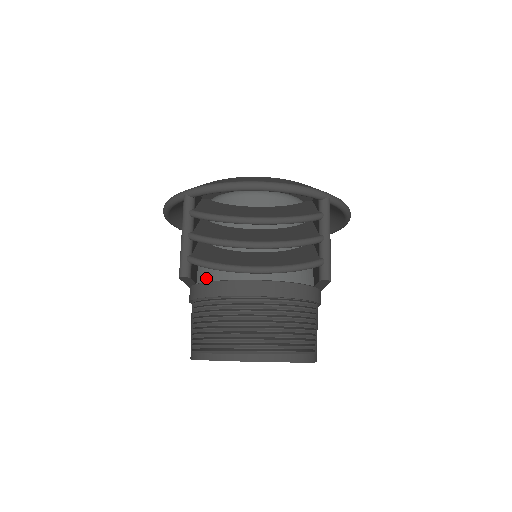
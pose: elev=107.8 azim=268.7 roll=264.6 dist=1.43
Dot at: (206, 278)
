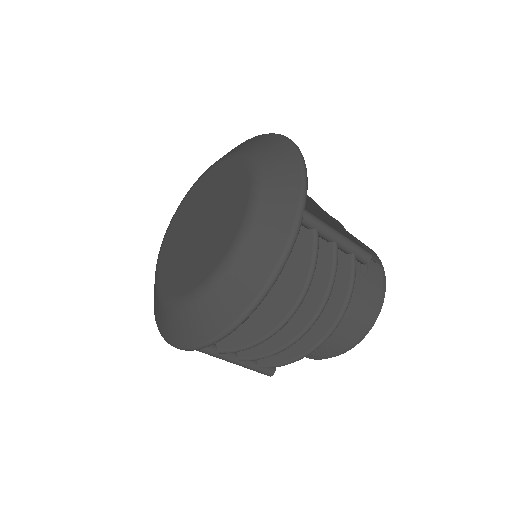
Dot at: occluded
